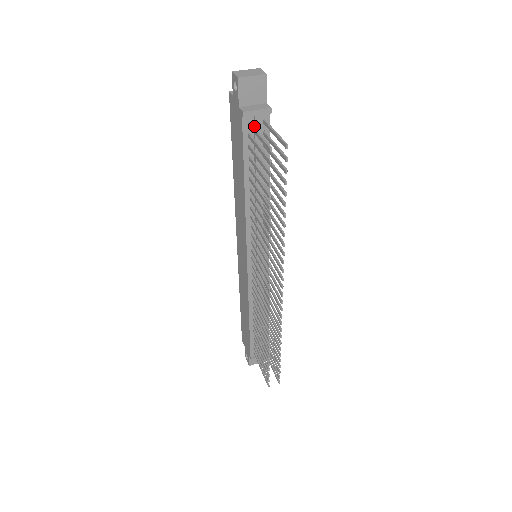
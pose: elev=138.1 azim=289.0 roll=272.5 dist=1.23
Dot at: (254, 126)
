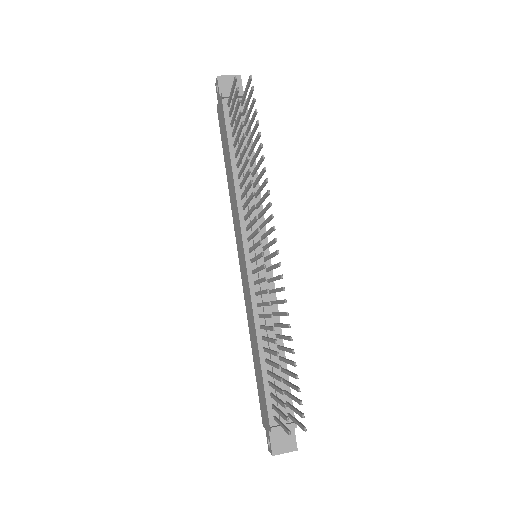
Dot at: occluded
